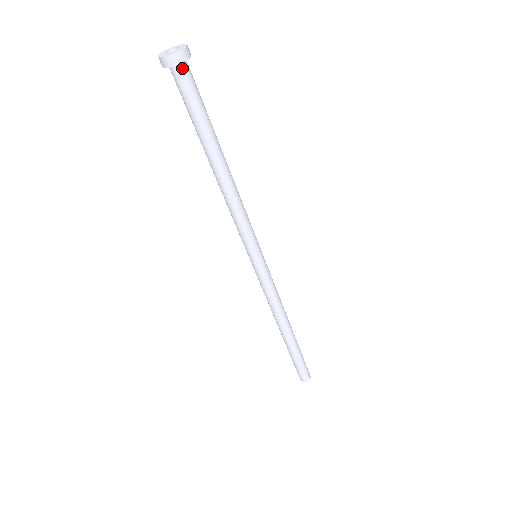
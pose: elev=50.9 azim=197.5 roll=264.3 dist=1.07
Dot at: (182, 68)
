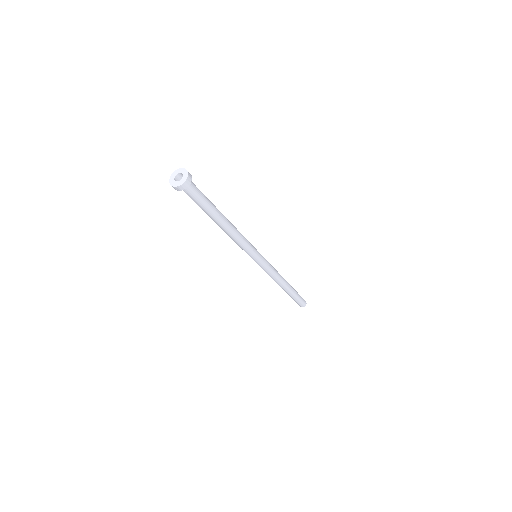
Dot at: (186, 188)
